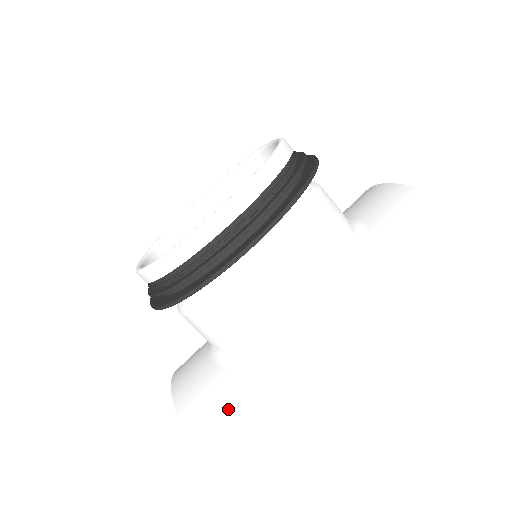
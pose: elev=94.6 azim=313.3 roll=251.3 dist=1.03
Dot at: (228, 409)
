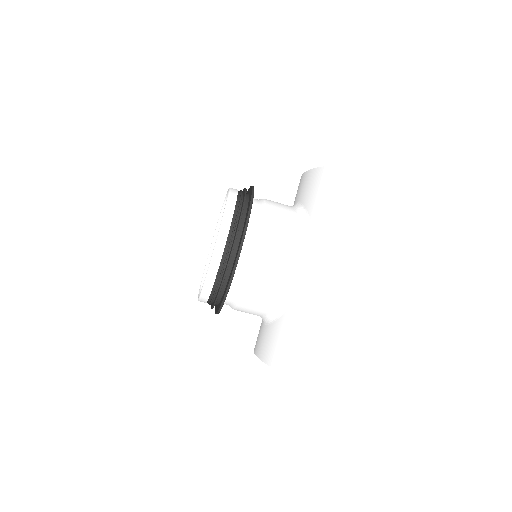
Dot at: (282, 339)
